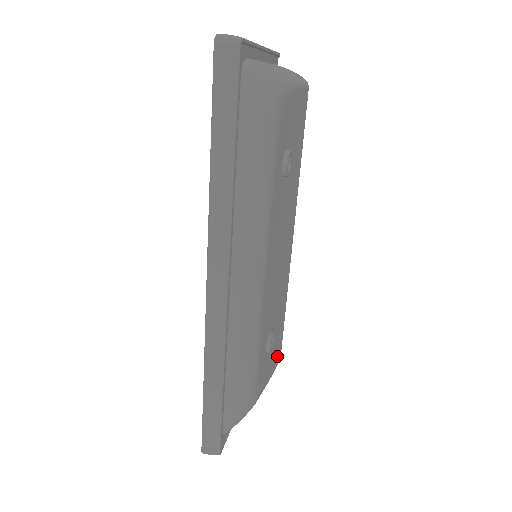
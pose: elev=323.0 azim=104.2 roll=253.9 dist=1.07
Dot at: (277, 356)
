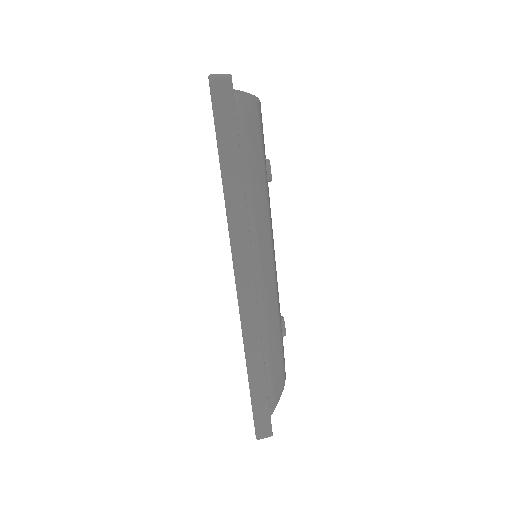
Dot at: occluded
